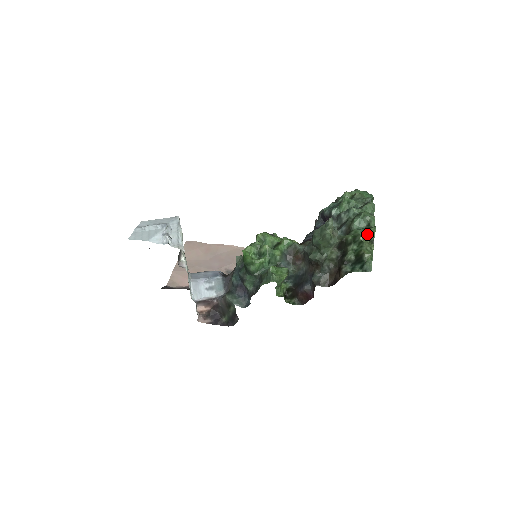
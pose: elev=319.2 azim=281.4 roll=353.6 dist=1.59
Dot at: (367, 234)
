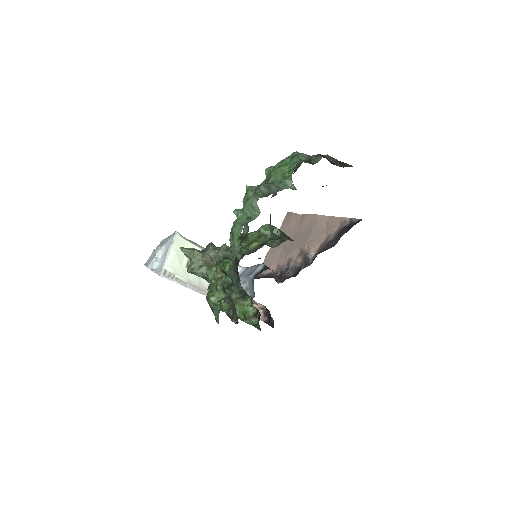
Dot at: (219, 263)
